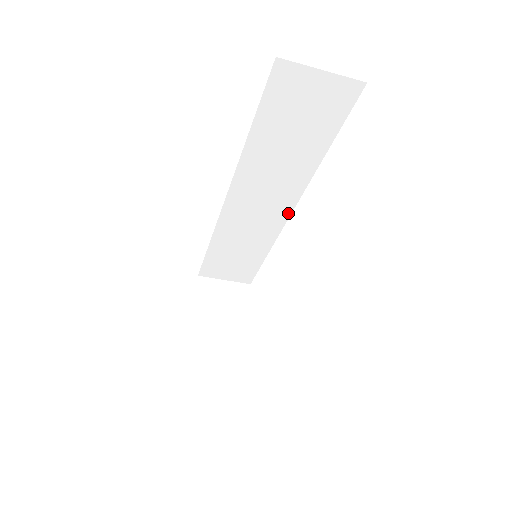
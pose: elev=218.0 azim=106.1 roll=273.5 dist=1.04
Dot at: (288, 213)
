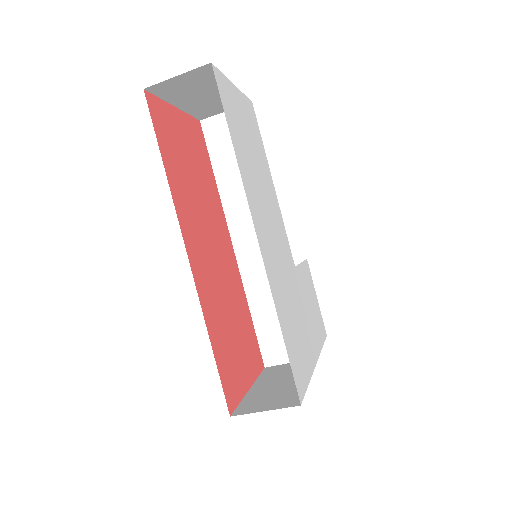
Dot at: occluded
